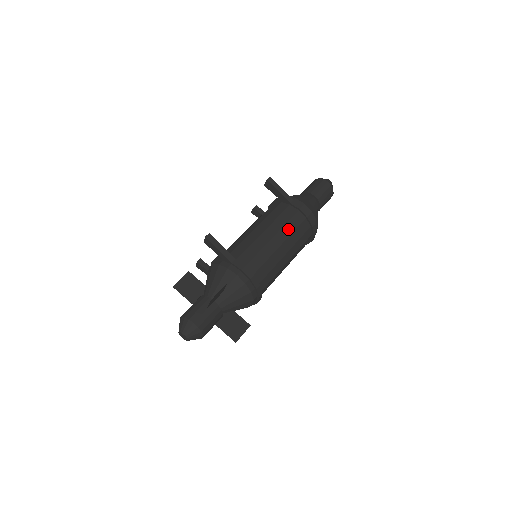
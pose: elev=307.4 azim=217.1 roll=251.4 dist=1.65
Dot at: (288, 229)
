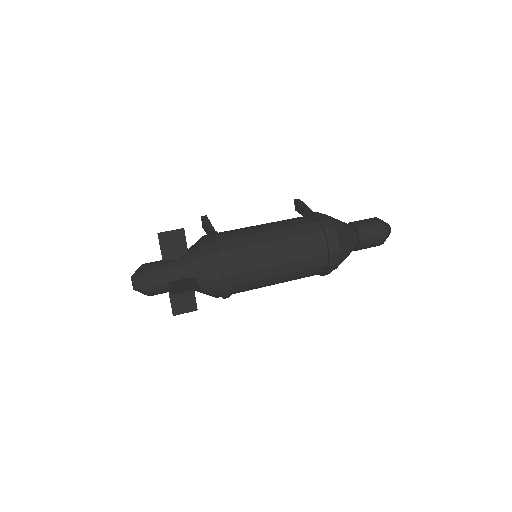
Dot at: (290, 224)
